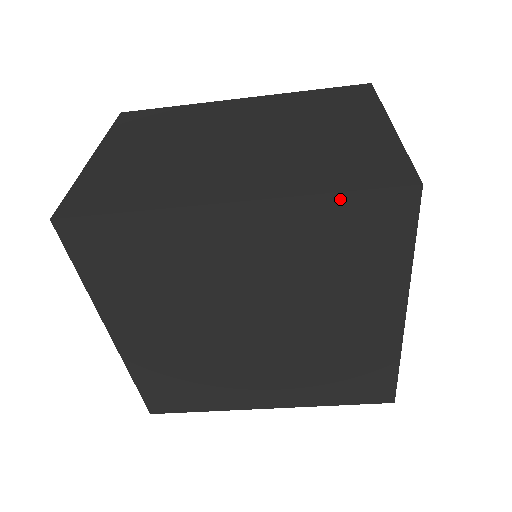
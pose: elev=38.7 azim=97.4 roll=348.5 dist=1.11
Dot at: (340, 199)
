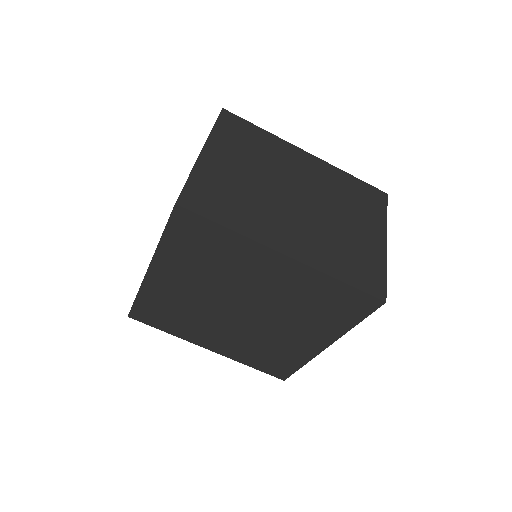
Dot at: (343, 286)
